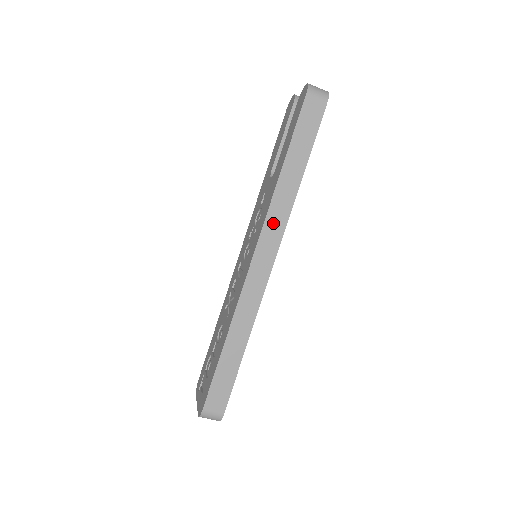
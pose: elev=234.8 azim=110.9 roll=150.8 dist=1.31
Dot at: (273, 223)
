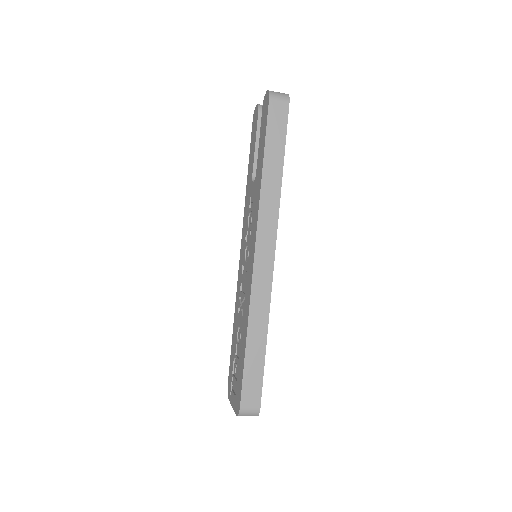
Dot at: (266, 221)
